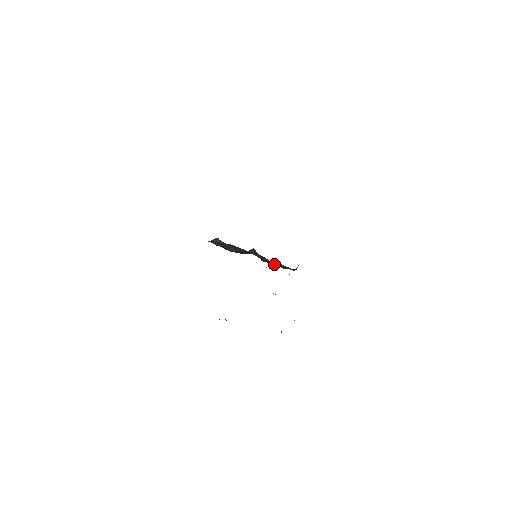
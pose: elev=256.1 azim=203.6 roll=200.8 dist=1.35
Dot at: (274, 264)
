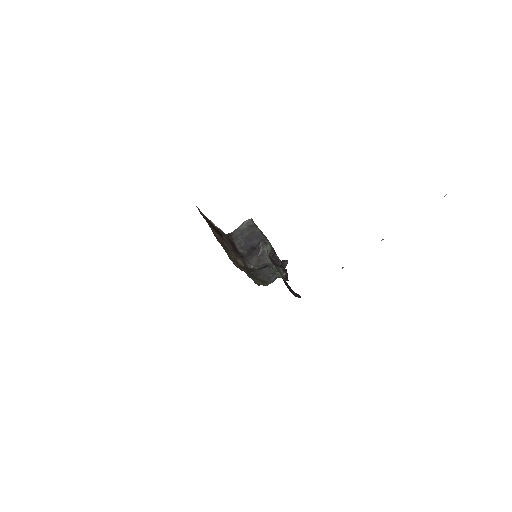
Dot at: (261, 271)
